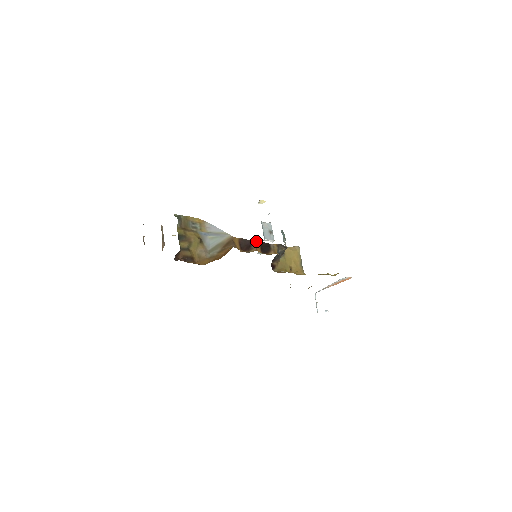
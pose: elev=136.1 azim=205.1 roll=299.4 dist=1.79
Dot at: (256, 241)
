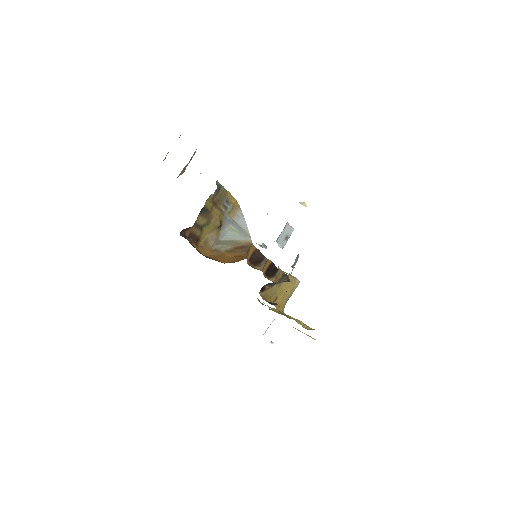
Dot at: (269, 260)
